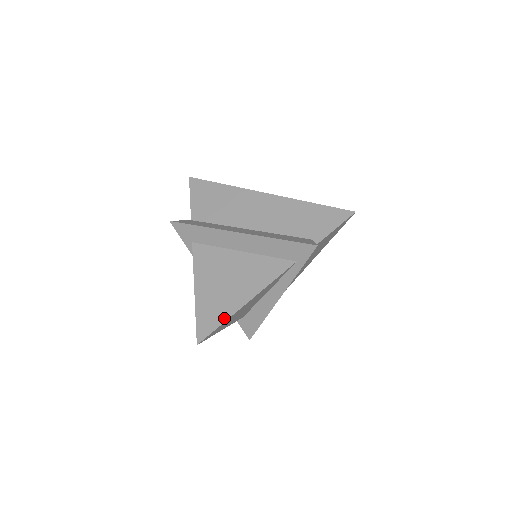
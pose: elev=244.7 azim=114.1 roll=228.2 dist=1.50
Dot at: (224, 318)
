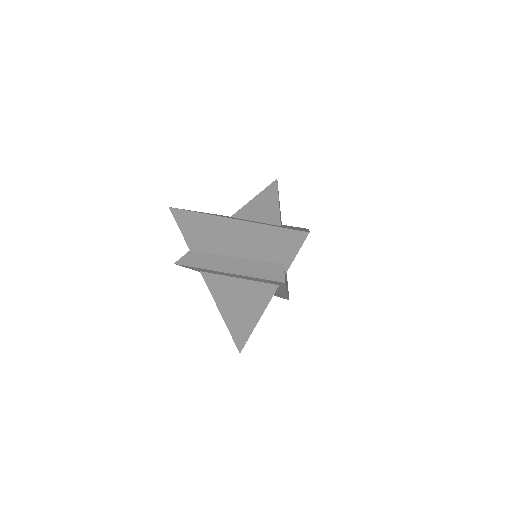
Dot at: (248, 334)
